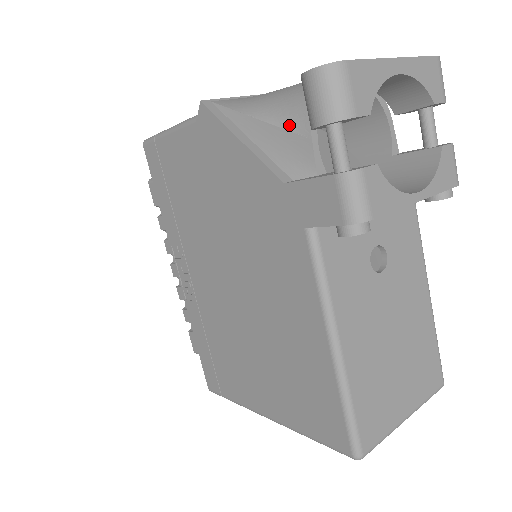
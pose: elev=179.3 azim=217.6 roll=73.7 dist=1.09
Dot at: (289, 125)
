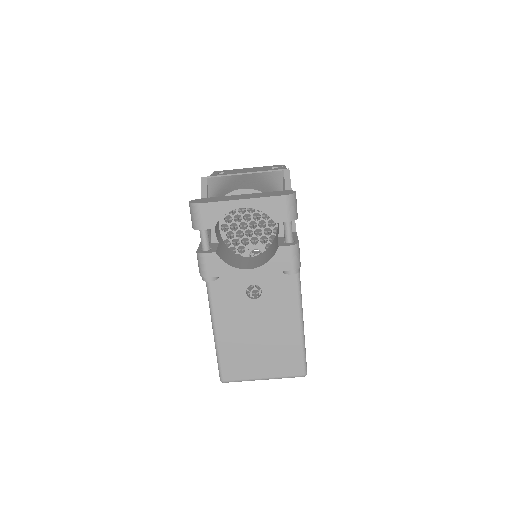
Dot at: occluded
